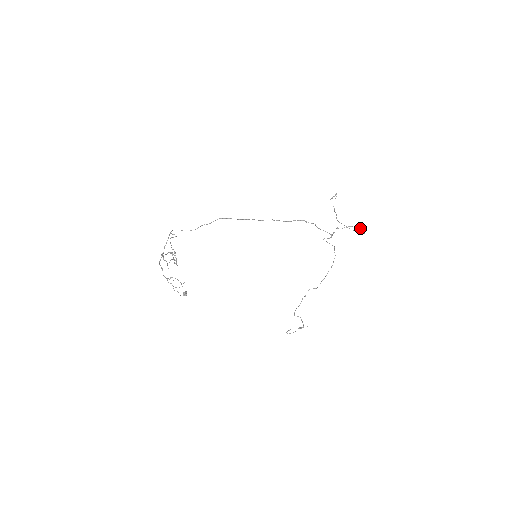
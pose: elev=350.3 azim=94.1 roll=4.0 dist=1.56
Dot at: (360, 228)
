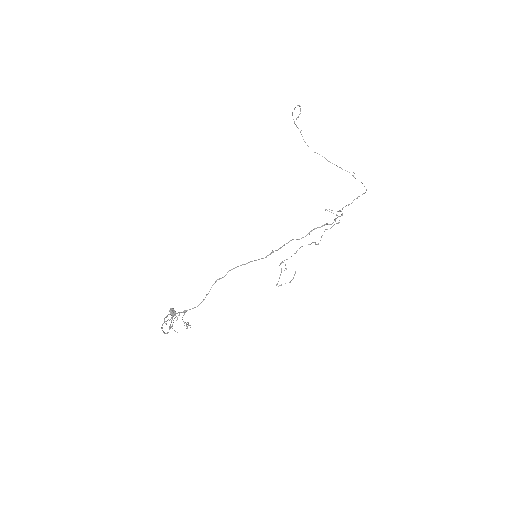
Dot at: occluded
